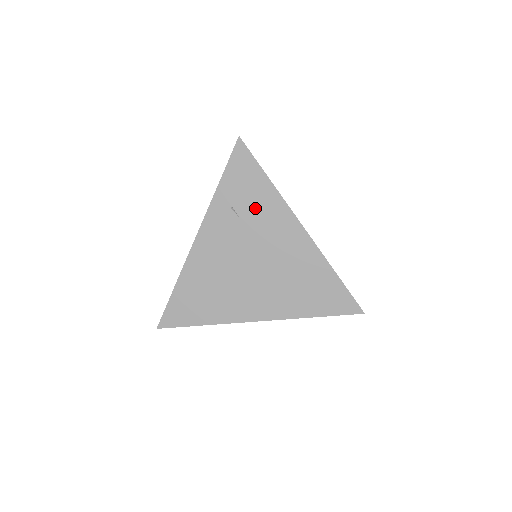
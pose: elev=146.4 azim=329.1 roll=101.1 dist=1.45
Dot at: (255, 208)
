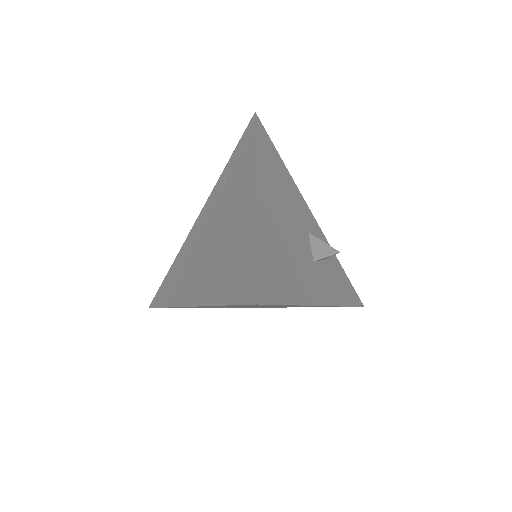
Dot at: (236, 177)
